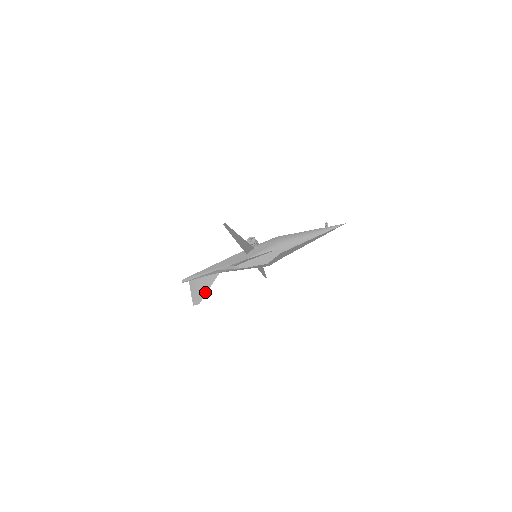
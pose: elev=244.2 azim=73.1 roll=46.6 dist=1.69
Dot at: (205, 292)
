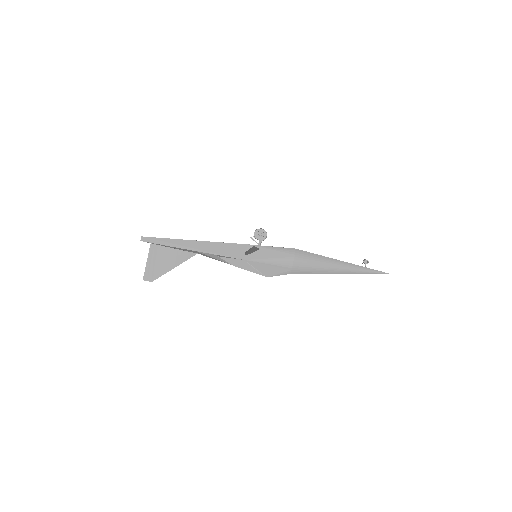
Dot at: (167, 270)
